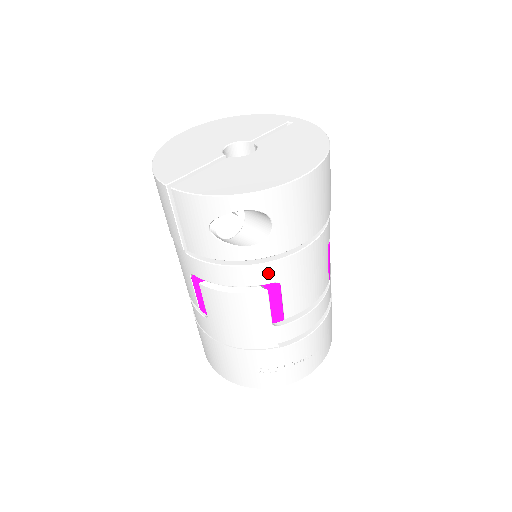
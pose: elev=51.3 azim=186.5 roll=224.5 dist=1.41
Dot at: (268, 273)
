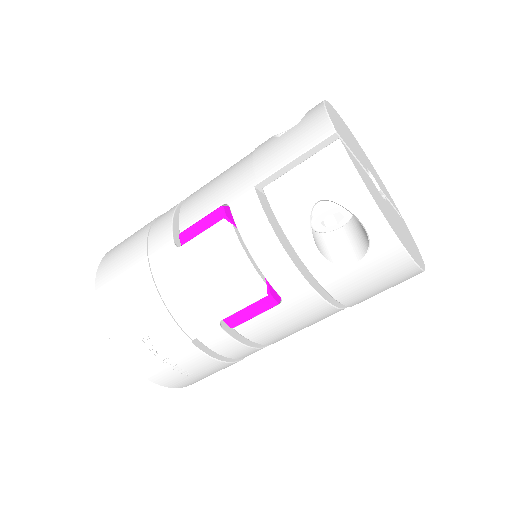
Dot at: (291, 286)
